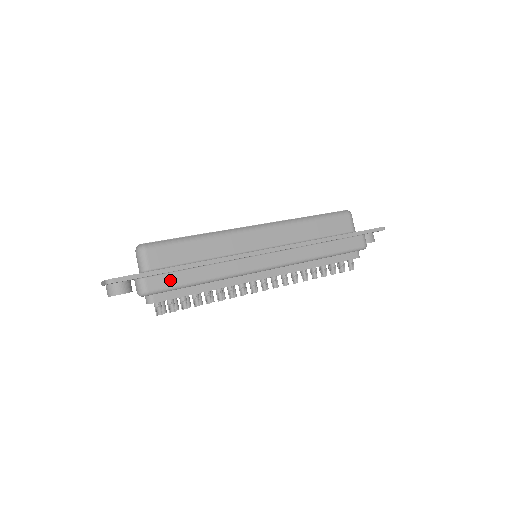
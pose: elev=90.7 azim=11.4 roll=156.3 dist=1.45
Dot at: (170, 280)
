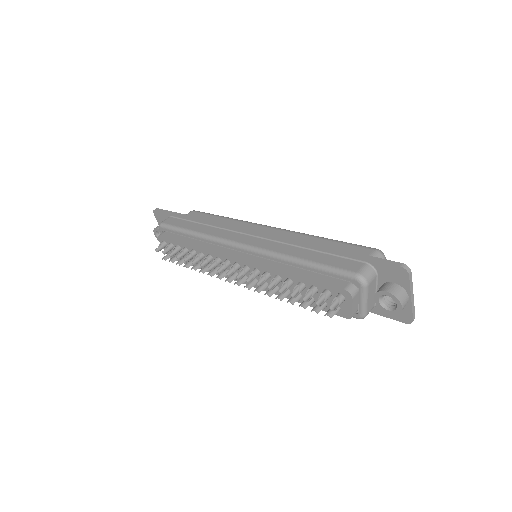
Dot at: (178, 223)
